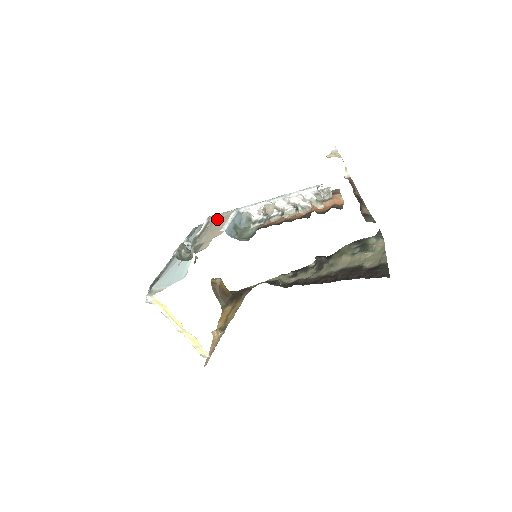
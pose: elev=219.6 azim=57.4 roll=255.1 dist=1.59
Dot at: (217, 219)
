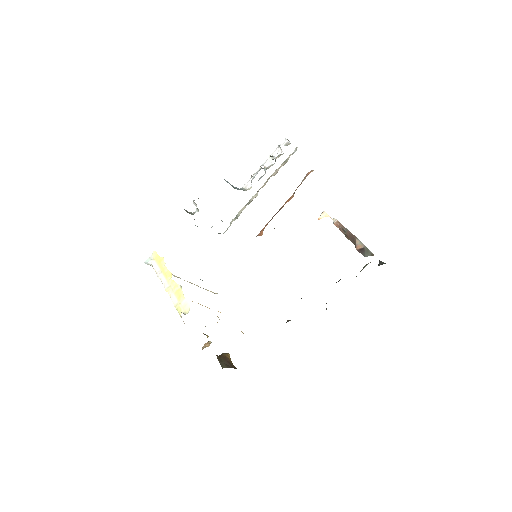
Dot at: occluded
